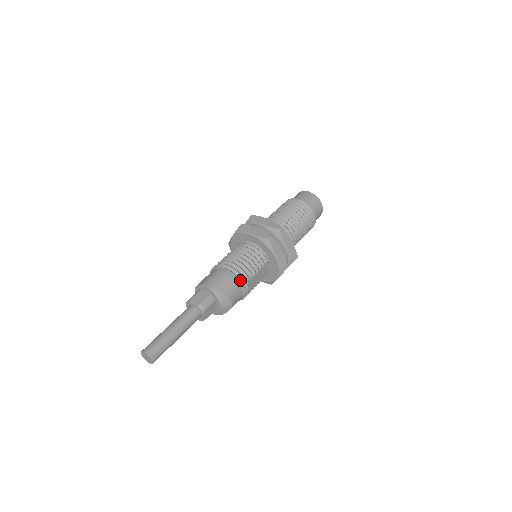
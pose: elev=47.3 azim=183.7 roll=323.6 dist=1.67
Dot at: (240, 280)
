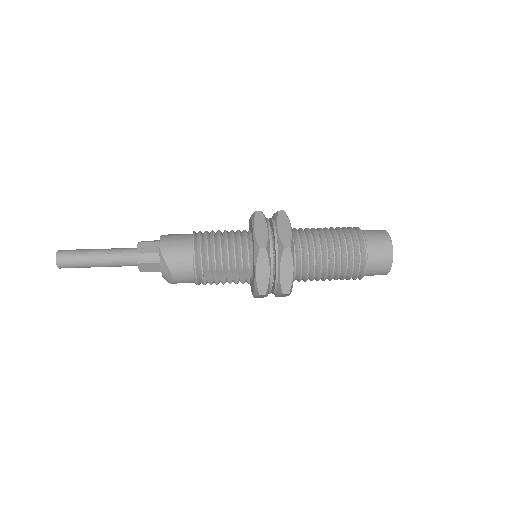
Dot at: (197, 264)
